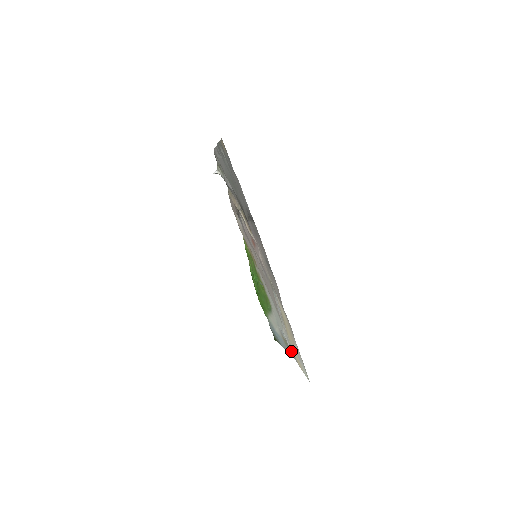
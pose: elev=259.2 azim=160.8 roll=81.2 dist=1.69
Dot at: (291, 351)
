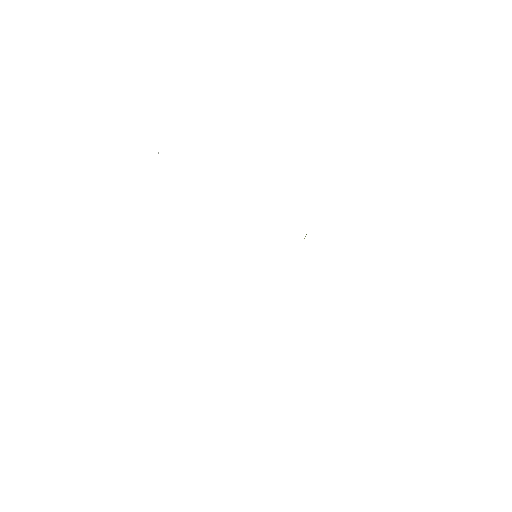
Dot at: occluded
